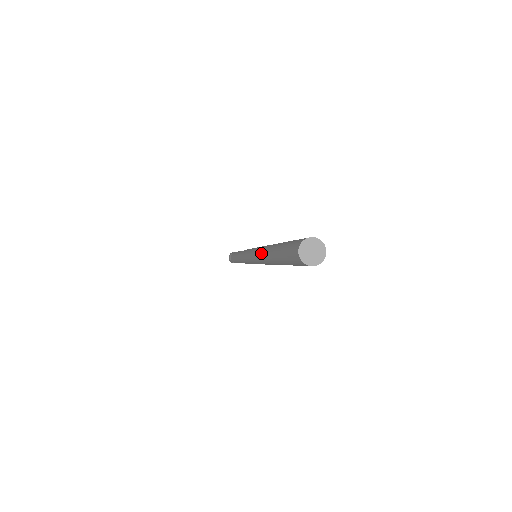
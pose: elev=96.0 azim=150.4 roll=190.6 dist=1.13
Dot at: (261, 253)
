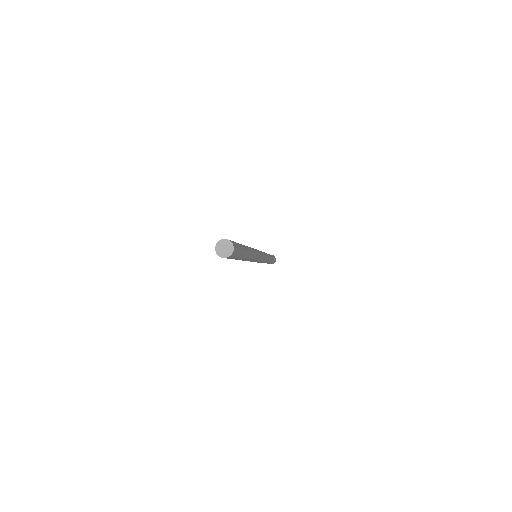
Dot at: occluded
